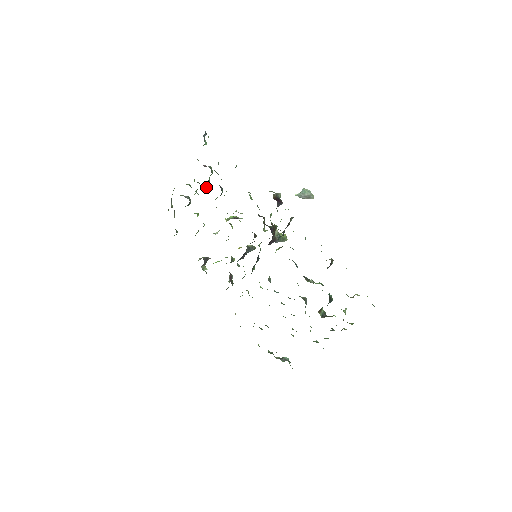
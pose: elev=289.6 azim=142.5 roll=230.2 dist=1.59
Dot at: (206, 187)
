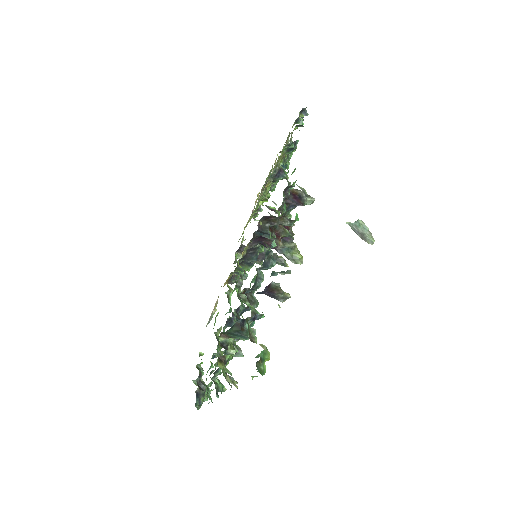
Dot at: occluded
